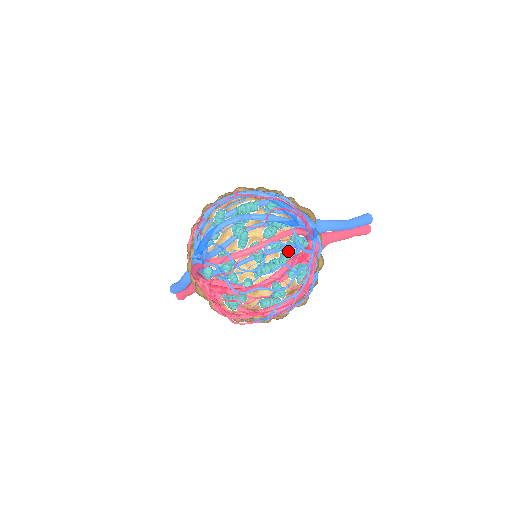
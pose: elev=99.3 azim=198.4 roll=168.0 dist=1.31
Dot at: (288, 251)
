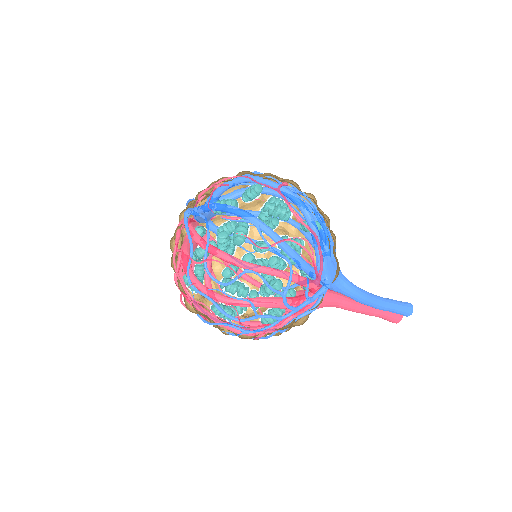
Dot at: (270, 290)
